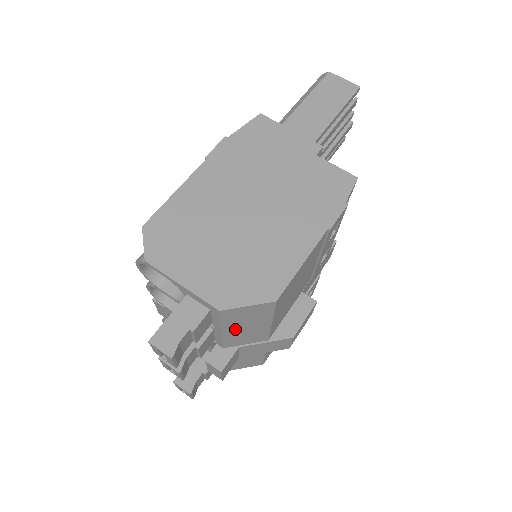
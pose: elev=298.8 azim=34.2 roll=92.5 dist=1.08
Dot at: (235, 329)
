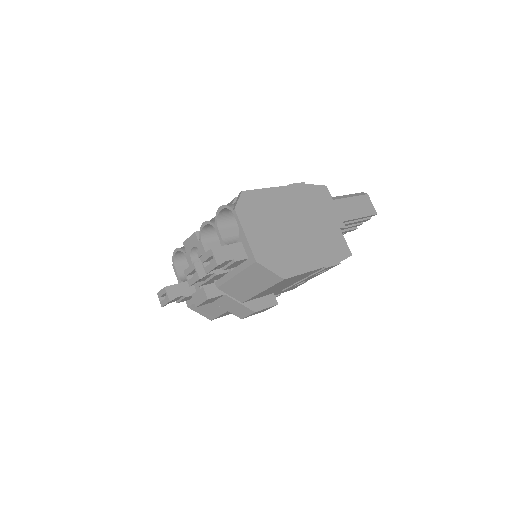
Dot at: (243, 280)
